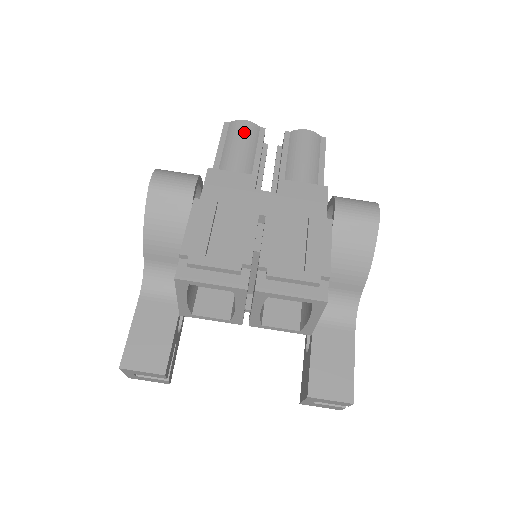
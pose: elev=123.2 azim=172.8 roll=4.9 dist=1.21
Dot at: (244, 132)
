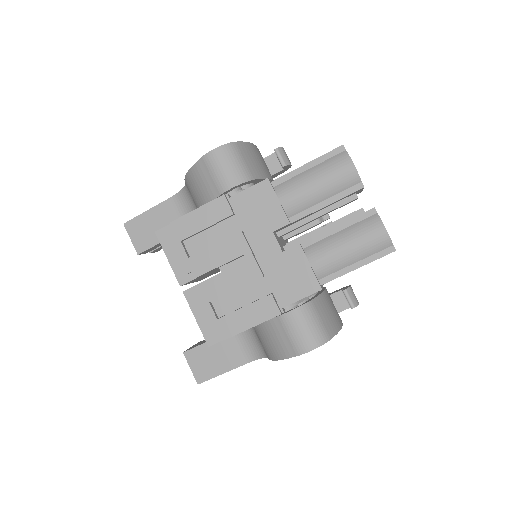
Dot at: (336, 175)
